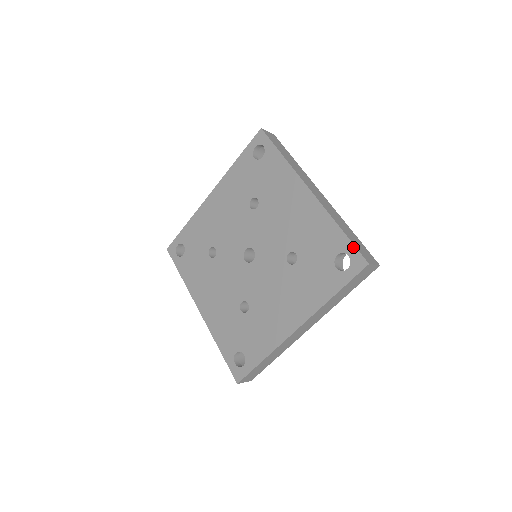
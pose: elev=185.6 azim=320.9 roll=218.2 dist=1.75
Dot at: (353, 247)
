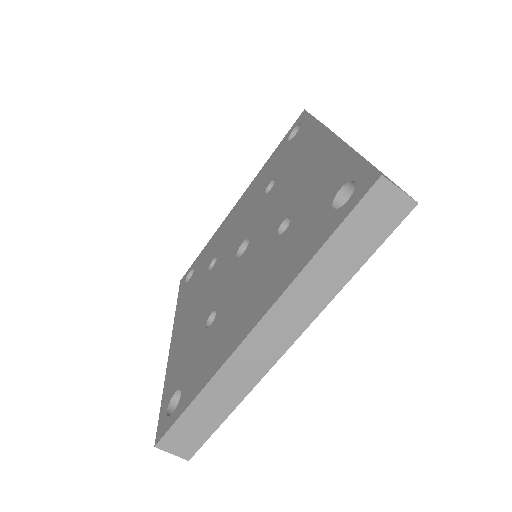
Dot at: (364, 165)
